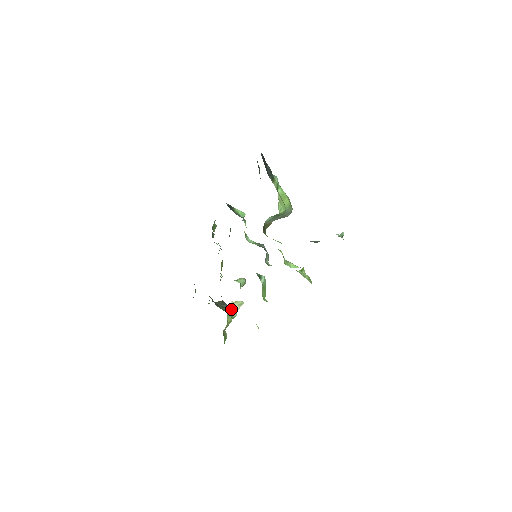
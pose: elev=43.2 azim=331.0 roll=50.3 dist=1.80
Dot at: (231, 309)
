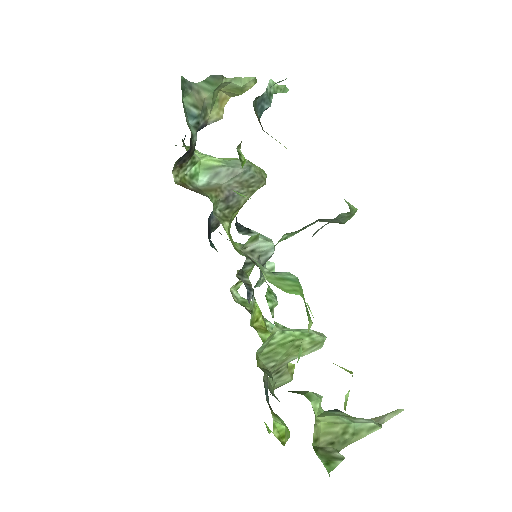
Dot at: occluded
